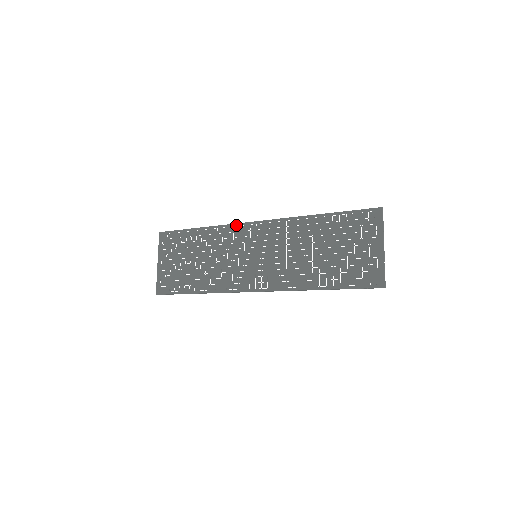
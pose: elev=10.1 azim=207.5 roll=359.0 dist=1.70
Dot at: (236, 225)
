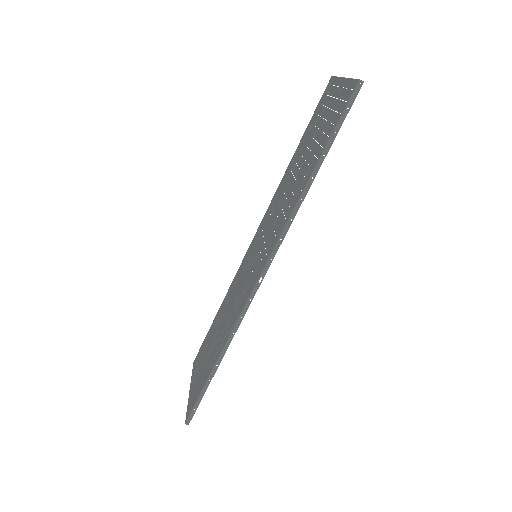
Dot at: (241, 264)
